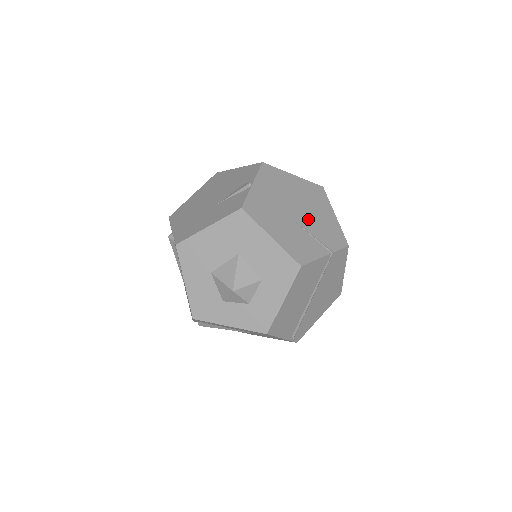
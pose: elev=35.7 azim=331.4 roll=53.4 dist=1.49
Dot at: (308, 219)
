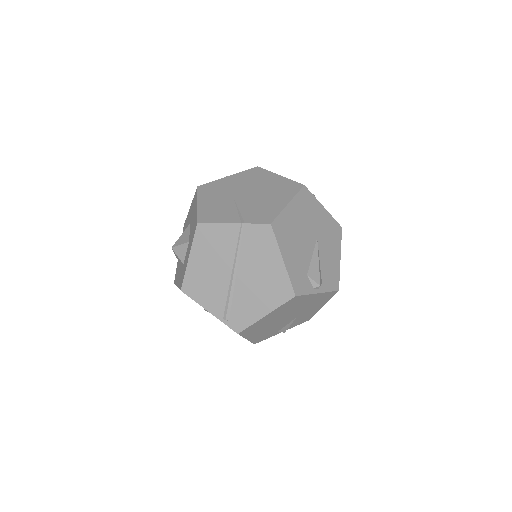
Dot at: (250, 200)
